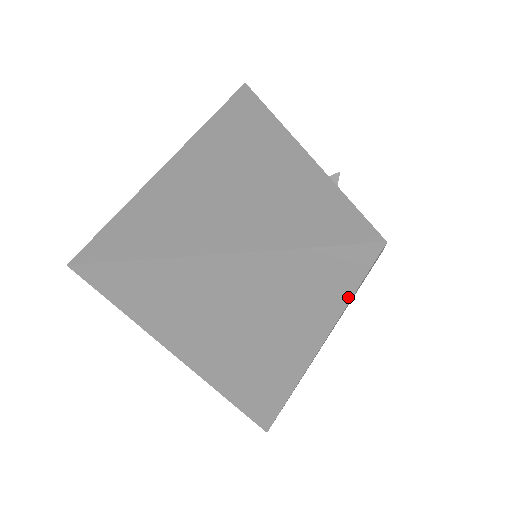
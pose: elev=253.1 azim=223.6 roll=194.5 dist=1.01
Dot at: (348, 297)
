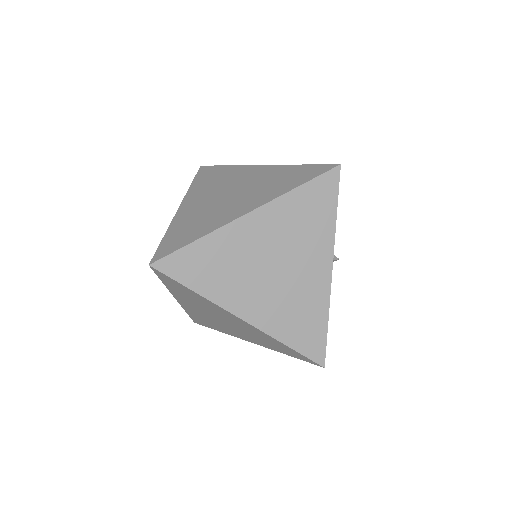
Dot at: (300, 184)
